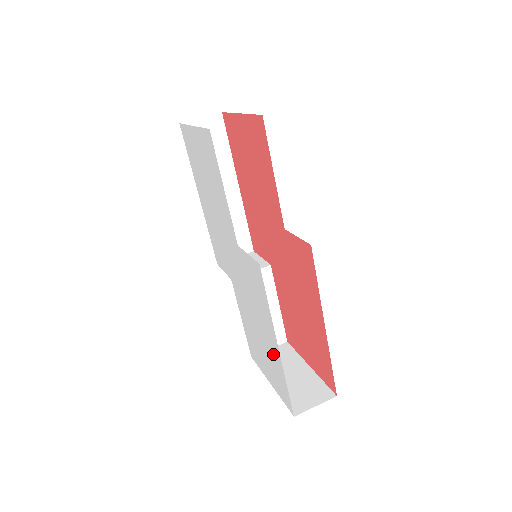
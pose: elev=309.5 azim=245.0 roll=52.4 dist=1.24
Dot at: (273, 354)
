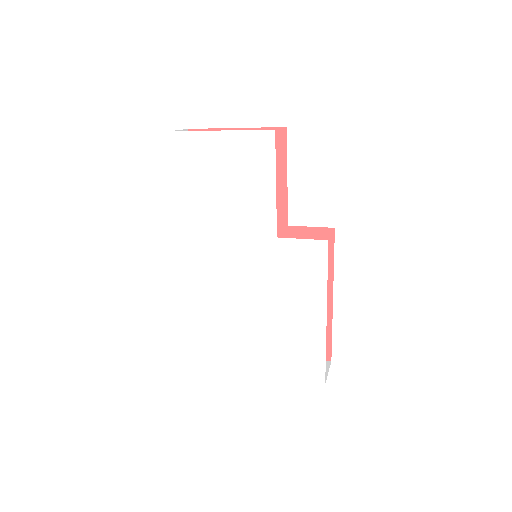
Dot at: (307, 332)
